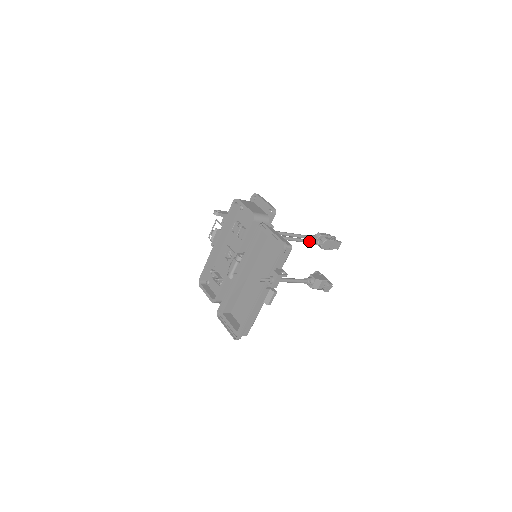
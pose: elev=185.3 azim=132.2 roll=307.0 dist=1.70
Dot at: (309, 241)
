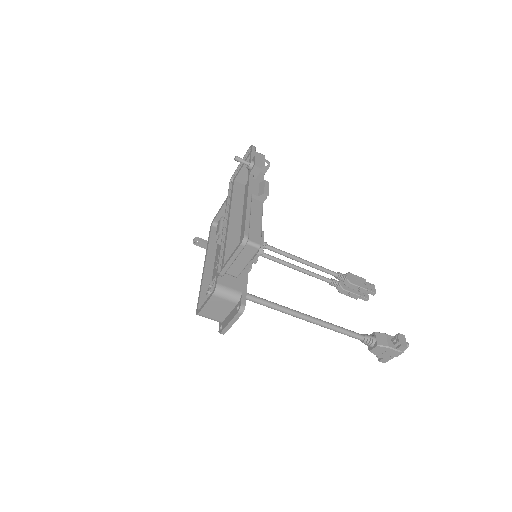
Dot at: (324, 268)
